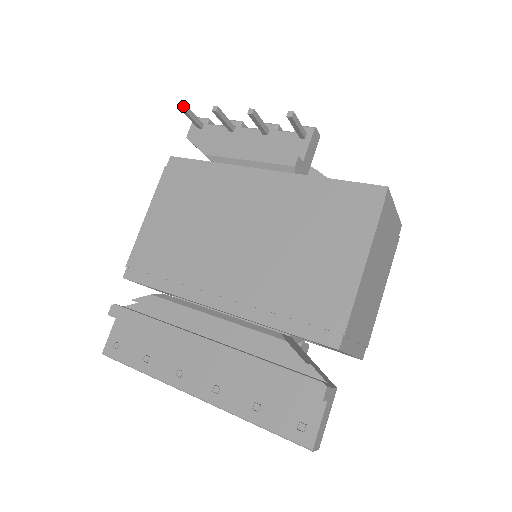
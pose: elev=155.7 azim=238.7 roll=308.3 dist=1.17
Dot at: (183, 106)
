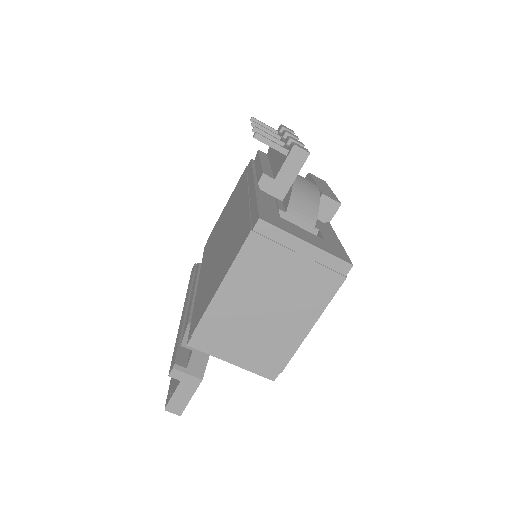
Dot at: (251, 119)
